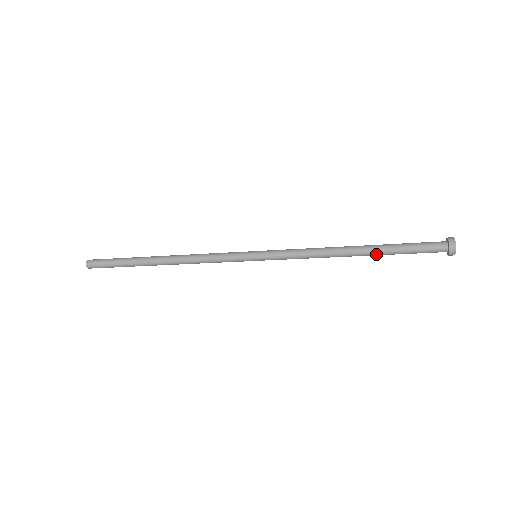
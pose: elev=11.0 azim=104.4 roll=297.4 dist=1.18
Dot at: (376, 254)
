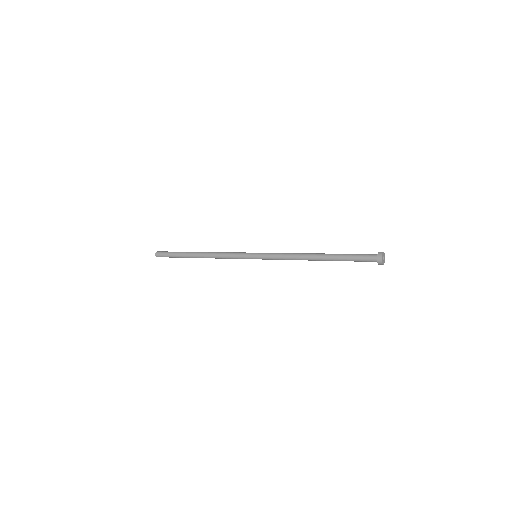
Dot at: (331, 260)
